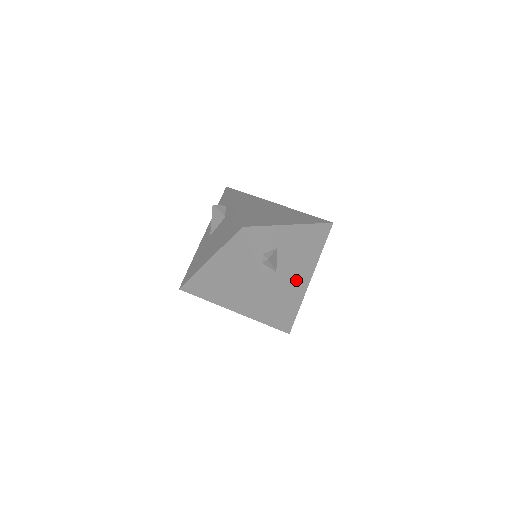
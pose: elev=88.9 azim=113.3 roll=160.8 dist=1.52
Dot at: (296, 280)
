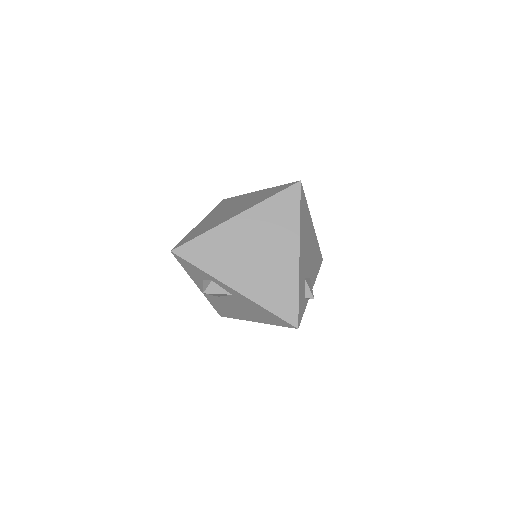
Dot at: (313, 249)
